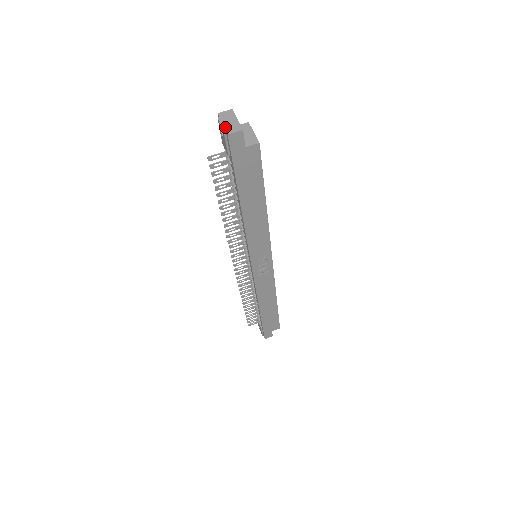
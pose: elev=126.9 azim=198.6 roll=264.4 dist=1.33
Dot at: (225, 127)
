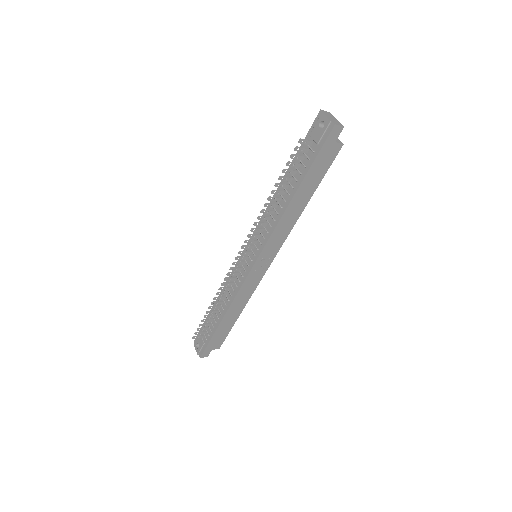
Dot at: (331, 119)
